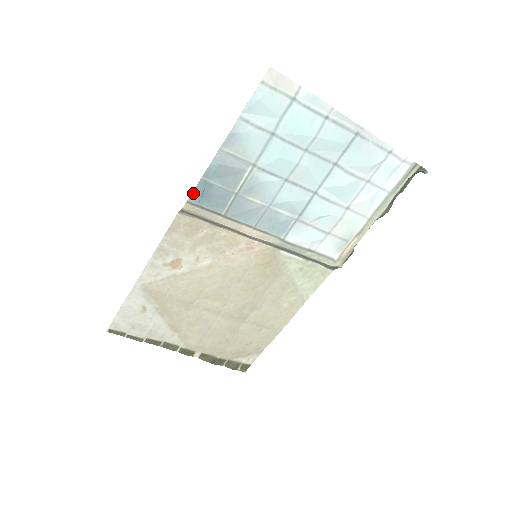
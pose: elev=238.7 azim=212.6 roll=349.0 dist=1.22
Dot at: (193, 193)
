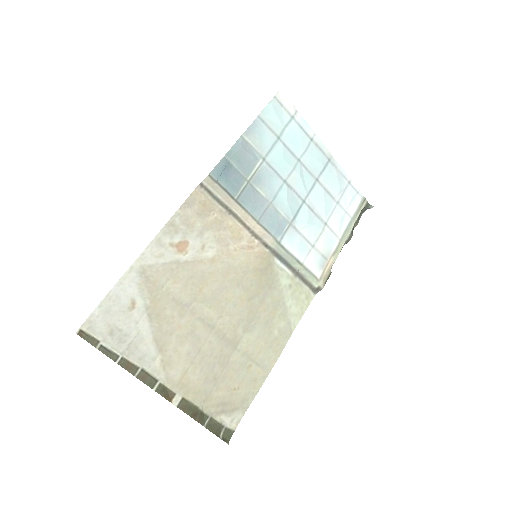
Dot at: (215, 168)
